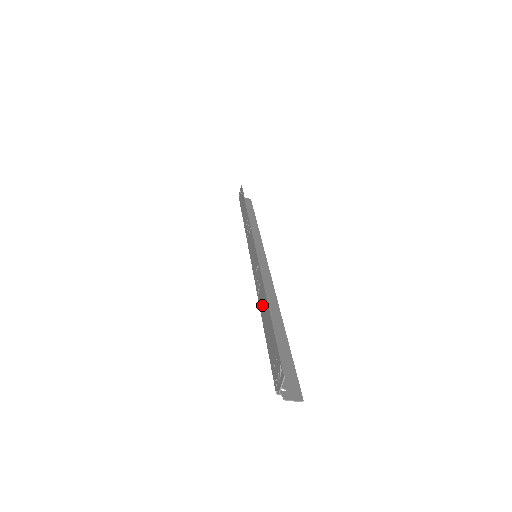
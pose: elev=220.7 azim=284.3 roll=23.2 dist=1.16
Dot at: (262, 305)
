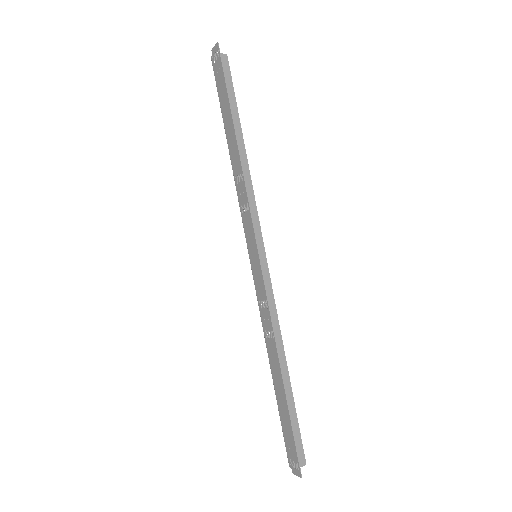
Dot at: (273, 365)
